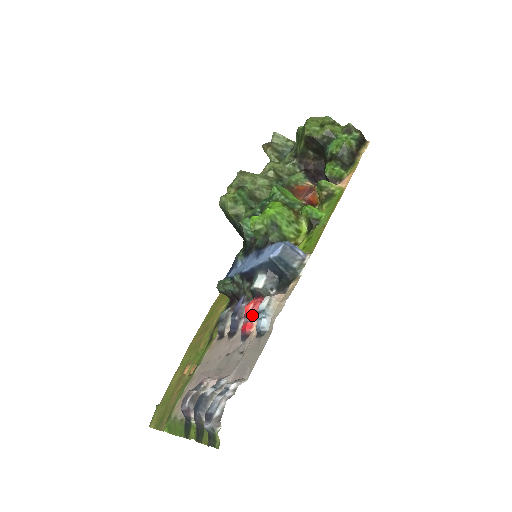
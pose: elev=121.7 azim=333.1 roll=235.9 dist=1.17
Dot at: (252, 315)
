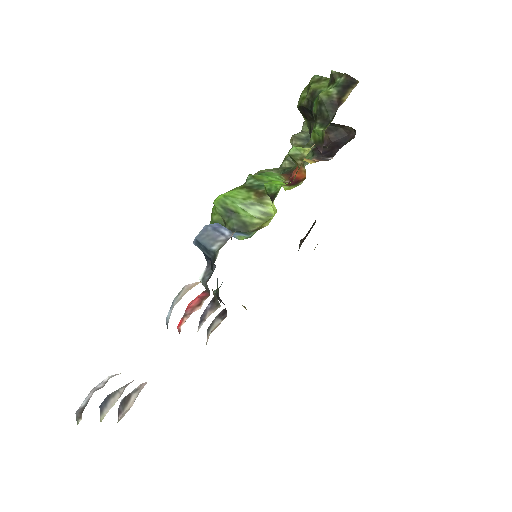
Dot at: (187, 312)
